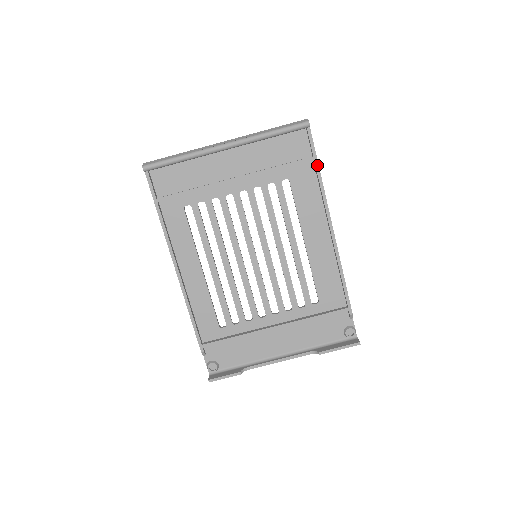
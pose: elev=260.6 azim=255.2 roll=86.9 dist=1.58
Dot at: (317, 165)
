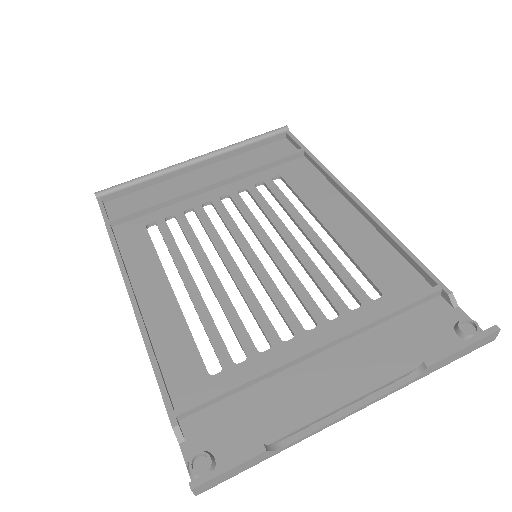
Dot at: (309, 153)
